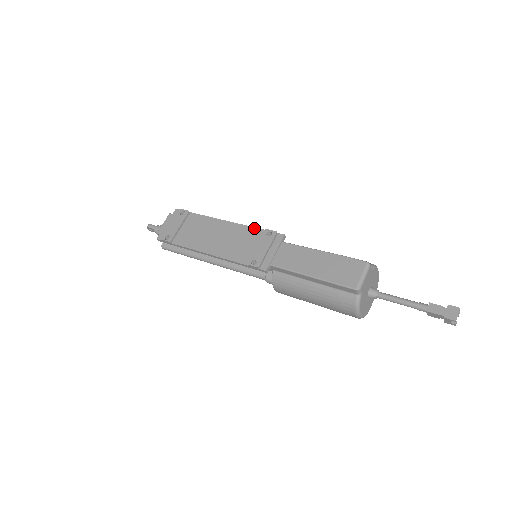
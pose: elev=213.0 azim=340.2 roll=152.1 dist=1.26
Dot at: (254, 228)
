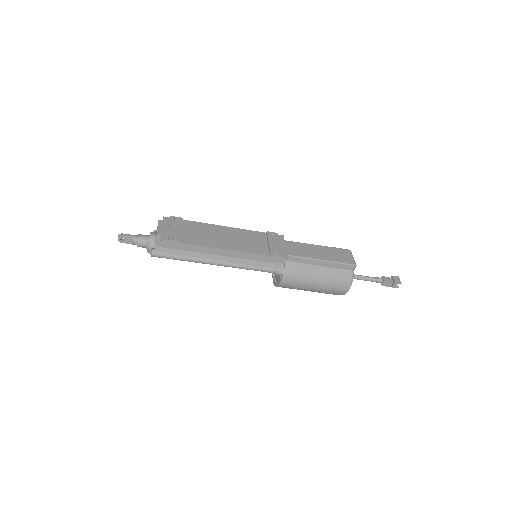
Dot at: (255, 231)
